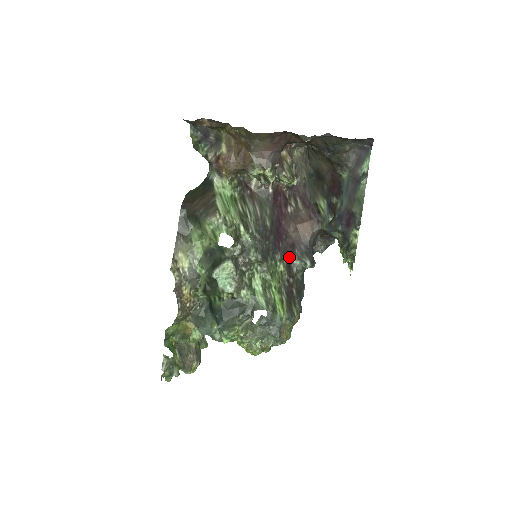
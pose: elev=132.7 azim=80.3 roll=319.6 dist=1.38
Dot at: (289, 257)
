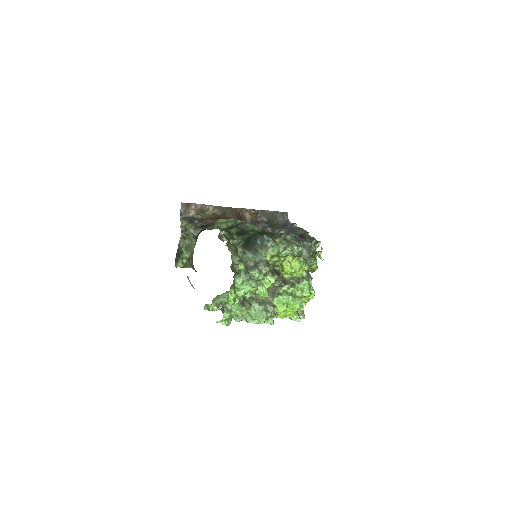
Dot at: occluded
